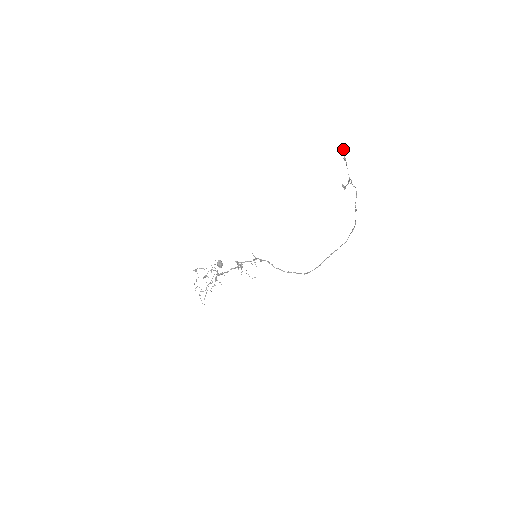
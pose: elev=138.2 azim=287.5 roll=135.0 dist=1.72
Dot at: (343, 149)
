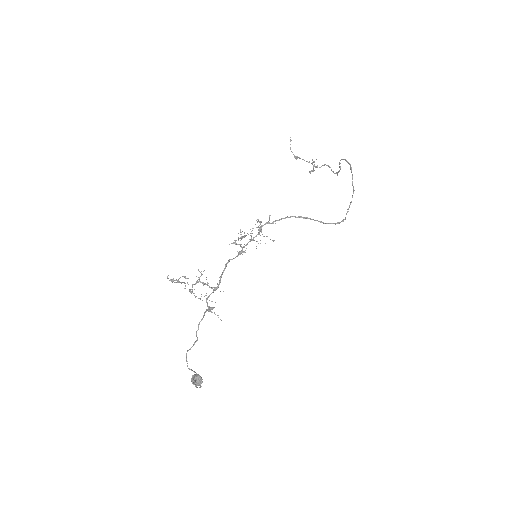
Dot at: (290, 140)
